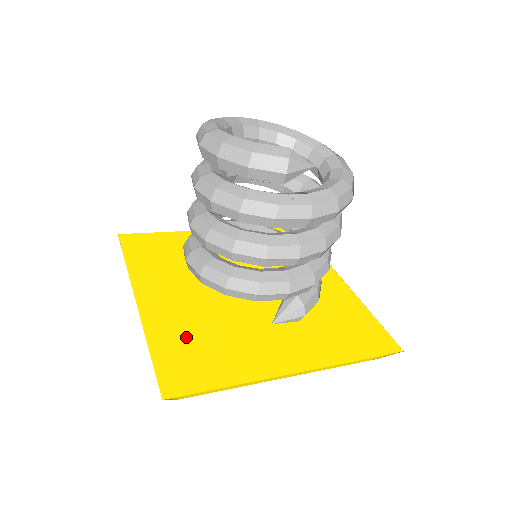
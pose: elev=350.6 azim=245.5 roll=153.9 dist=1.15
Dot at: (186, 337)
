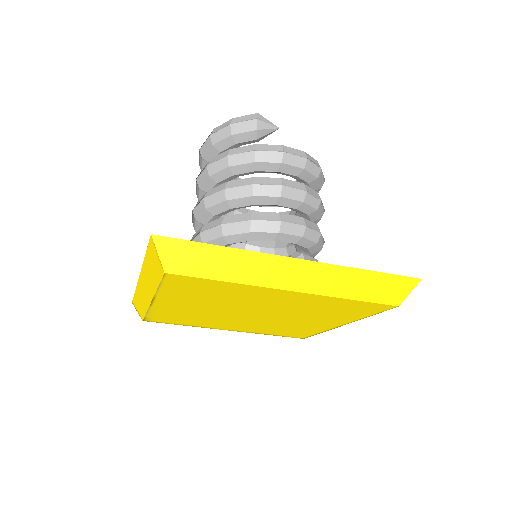
Dot at: occluded
